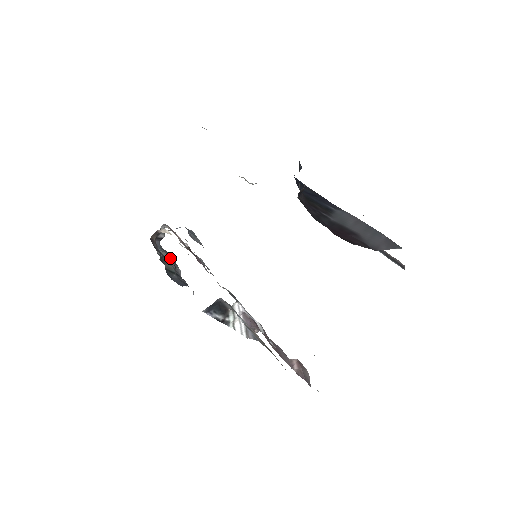
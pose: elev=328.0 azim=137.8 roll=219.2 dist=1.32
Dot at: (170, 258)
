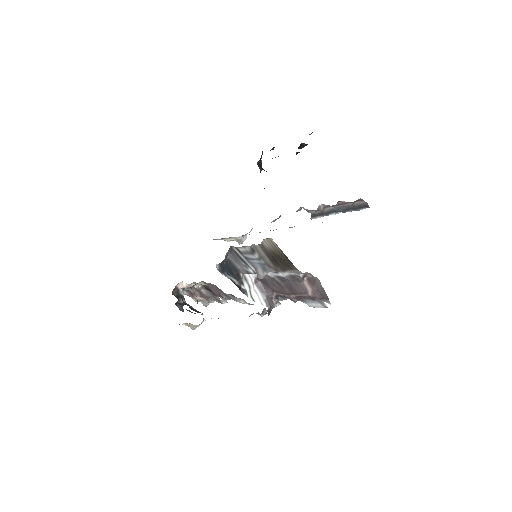
Dot at: occluded
